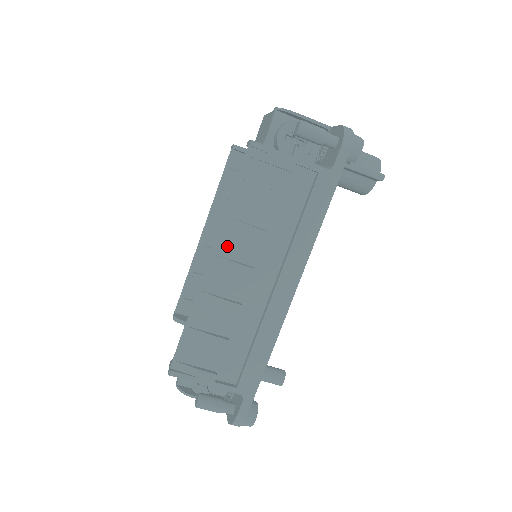
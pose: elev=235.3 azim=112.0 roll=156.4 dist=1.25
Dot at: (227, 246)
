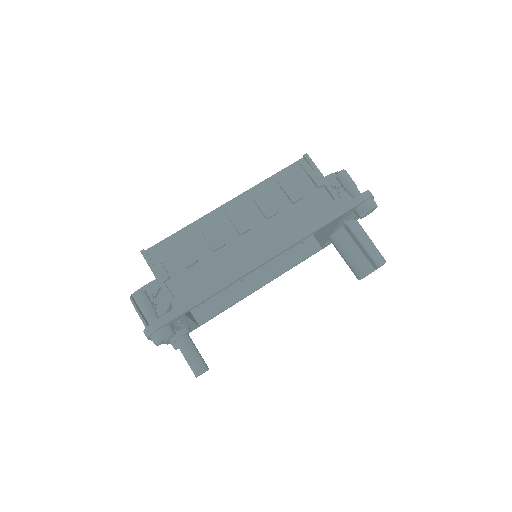
Dot at: (245, 202)
